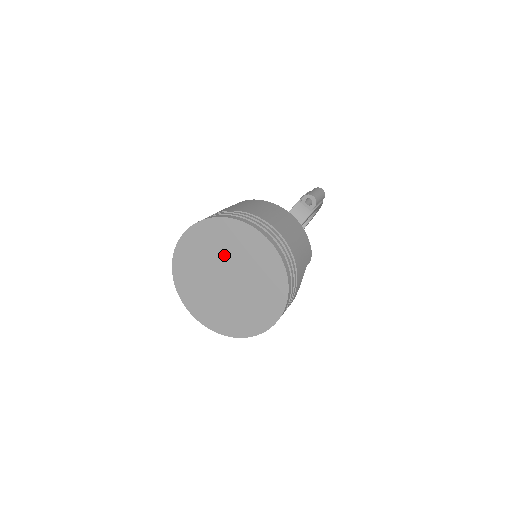
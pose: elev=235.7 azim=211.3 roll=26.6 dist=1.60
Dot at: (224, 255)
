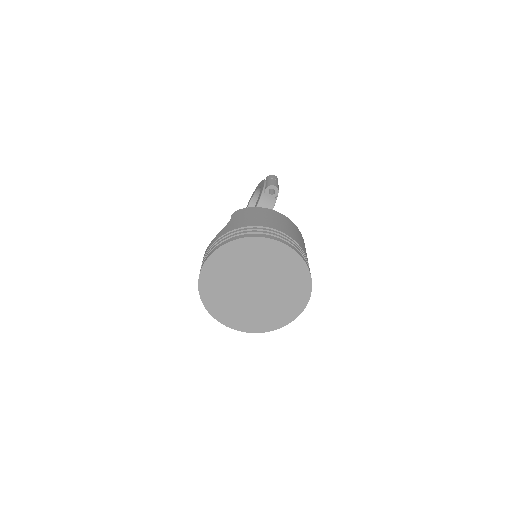
Dot at: (249, 269)
